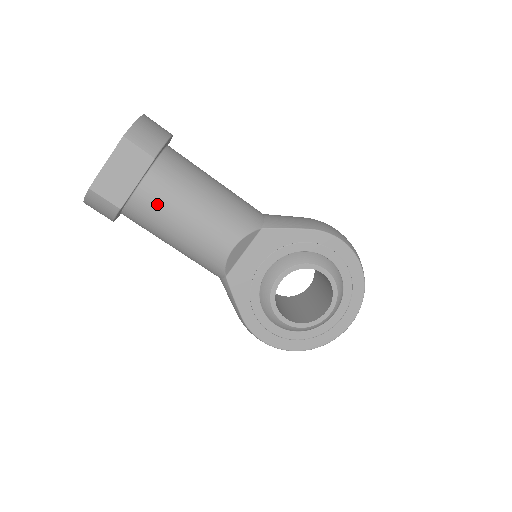
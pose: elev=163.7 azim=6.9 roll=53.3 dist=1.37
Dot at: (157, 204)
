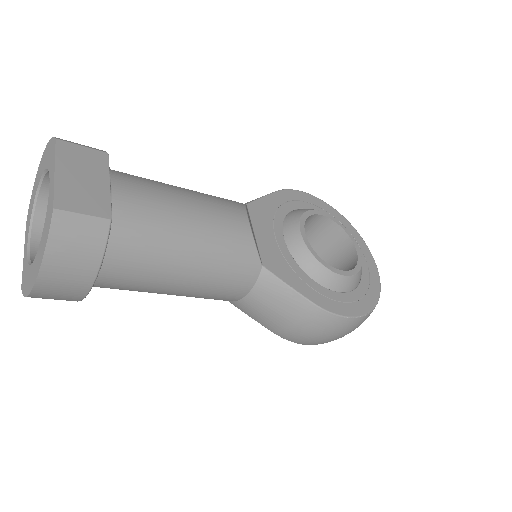
Dot at: (146, 203)
